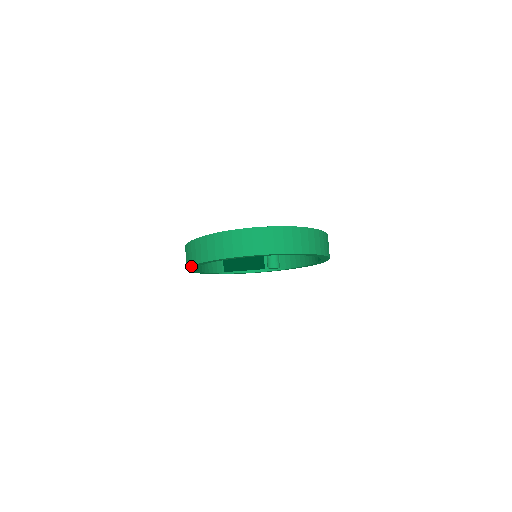
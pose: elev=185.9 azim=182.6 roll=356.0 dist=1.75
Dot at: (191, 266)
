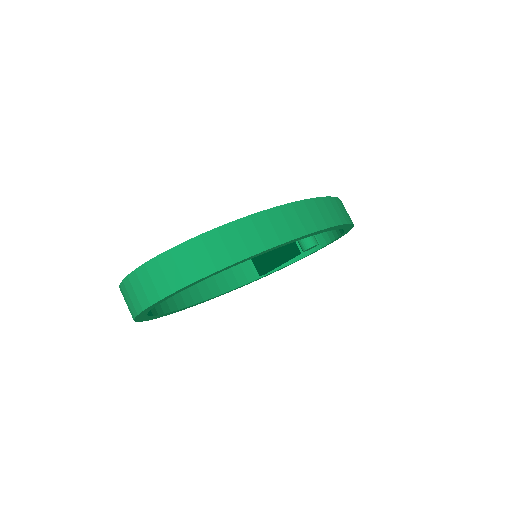
Dot at: occluded
